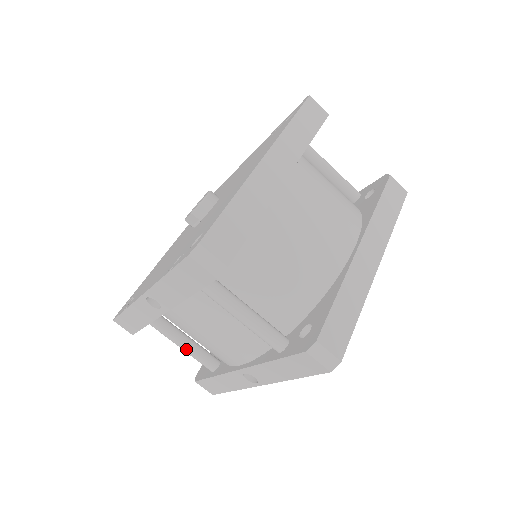
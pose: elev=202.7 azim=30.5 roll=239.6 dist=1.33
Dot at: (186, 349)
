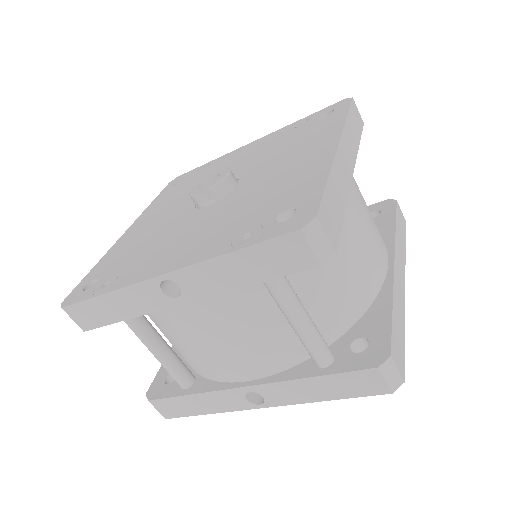
Dot at: (162, 357)
